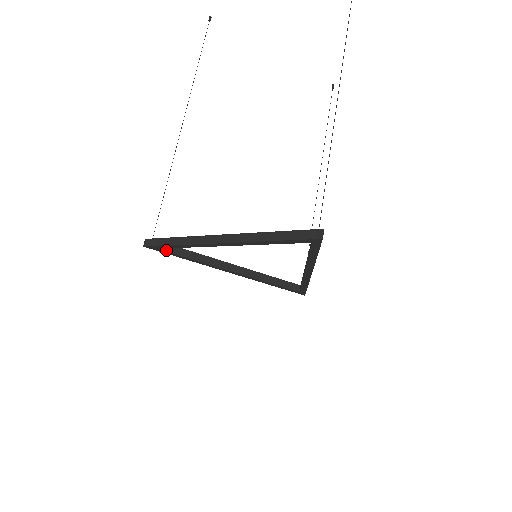
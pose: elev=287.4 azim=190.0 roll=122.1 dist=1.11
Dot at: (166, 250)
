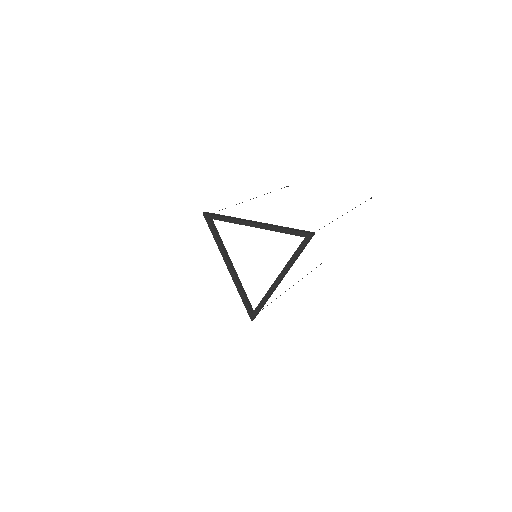
Dot at: (211, 223)
